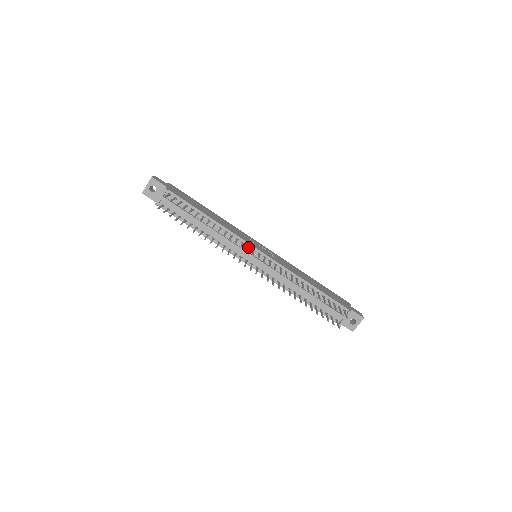
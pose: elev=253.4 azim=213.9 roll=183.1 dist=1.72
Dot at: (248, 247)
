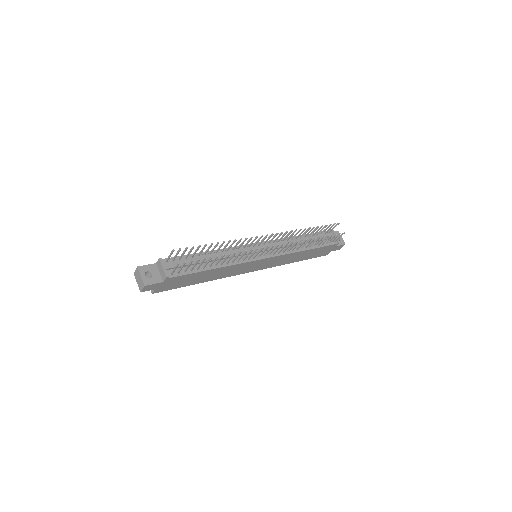
Dot at: (250, 243)
